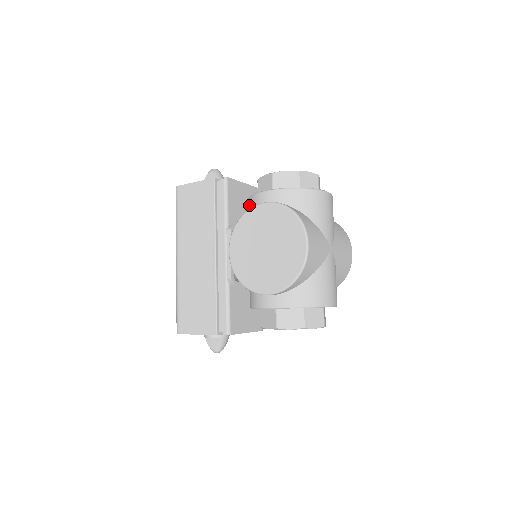
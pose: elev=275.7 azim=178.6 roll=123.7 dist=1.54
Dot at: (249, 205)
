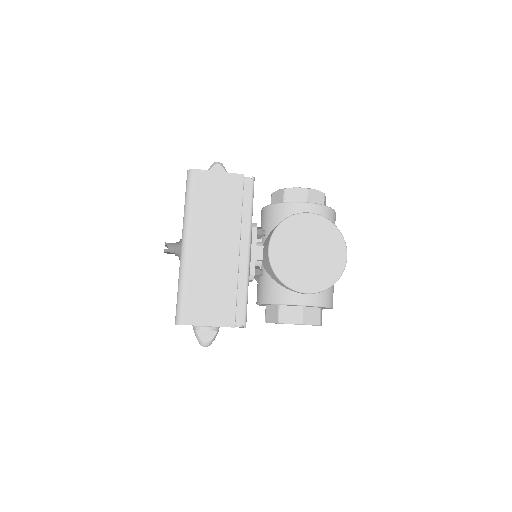
Dot at: (282, 210)
